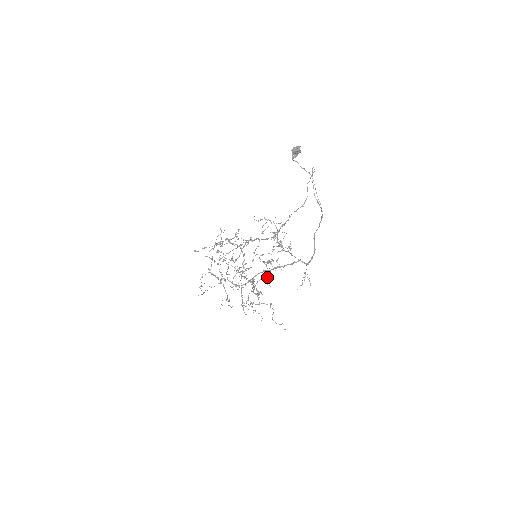
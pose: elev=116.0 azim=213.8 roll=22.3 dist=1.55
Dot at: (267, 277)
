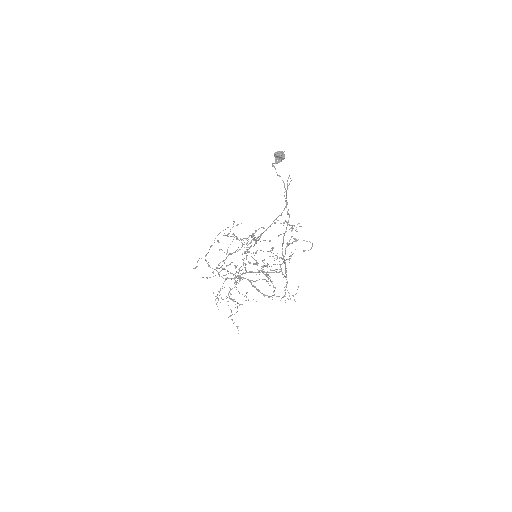
Dot at: (266, 280)
